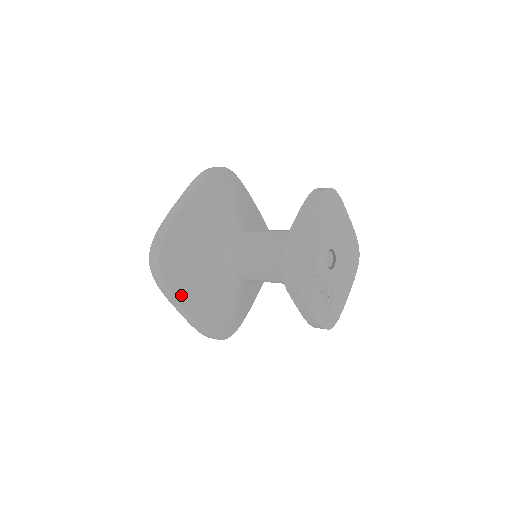
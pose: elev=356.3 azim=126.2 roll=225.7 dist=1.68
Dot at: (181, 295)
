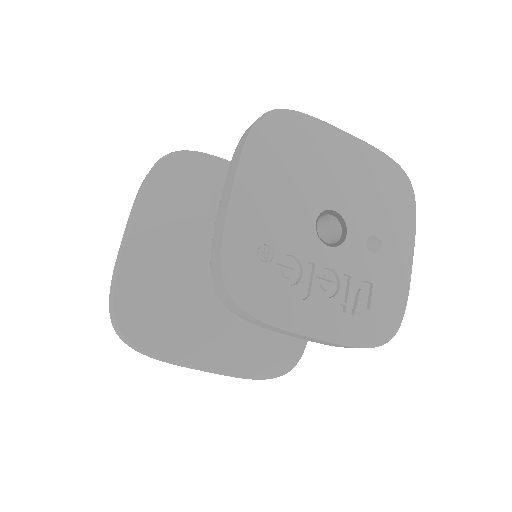
Dot at: (179, 356)
